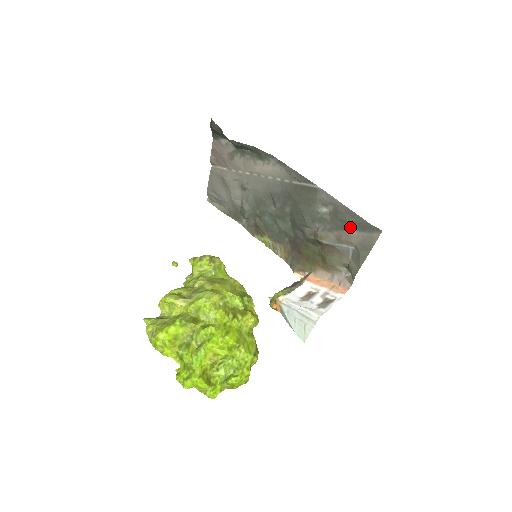
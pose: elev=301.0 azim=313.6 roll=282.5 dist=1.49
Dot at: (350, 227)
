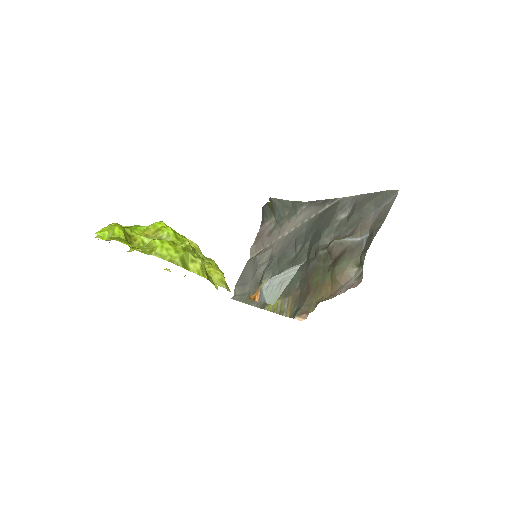
Dot at: (366, 213)
